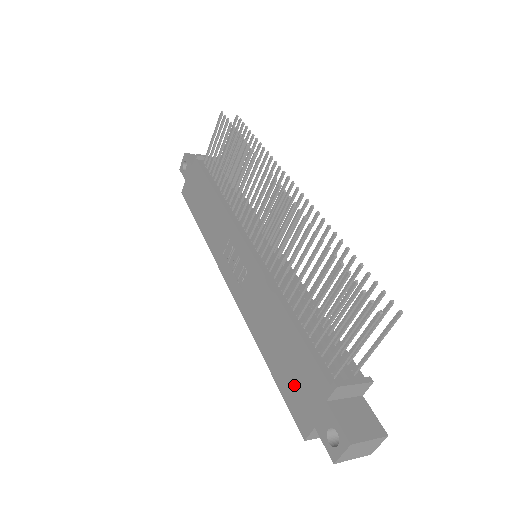
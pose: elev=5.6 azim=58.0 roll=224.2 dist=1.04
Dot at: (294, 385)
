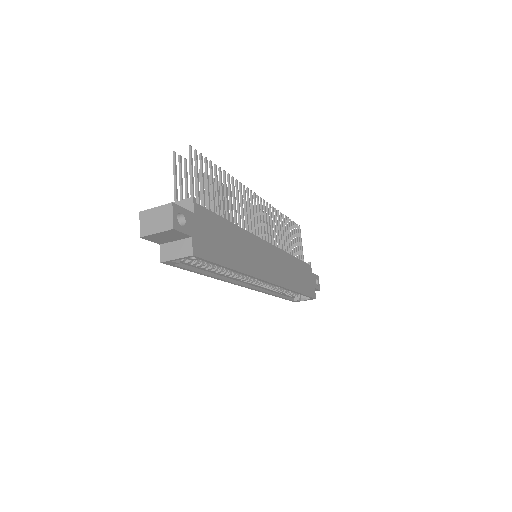
Dot at: occluded
